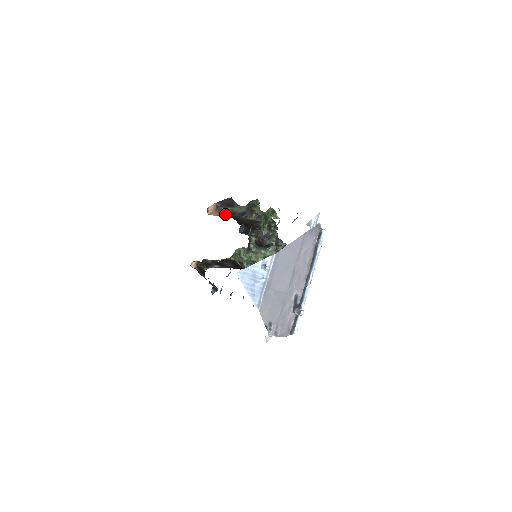
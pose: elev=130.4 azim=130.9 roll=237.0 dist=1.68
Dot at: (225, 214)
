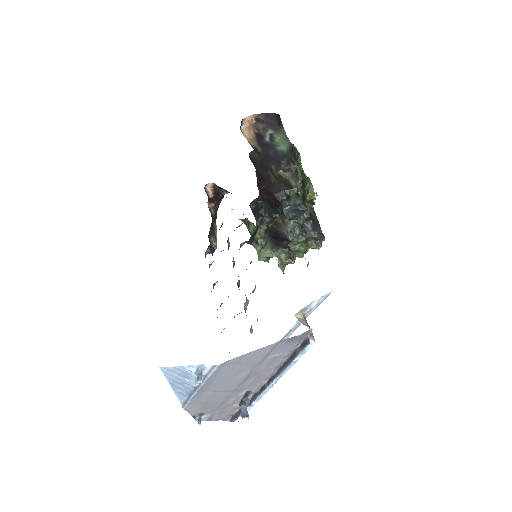
Dot at: (259, 143)
